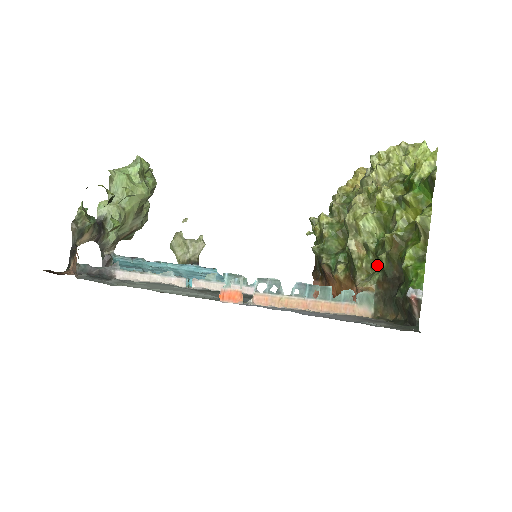
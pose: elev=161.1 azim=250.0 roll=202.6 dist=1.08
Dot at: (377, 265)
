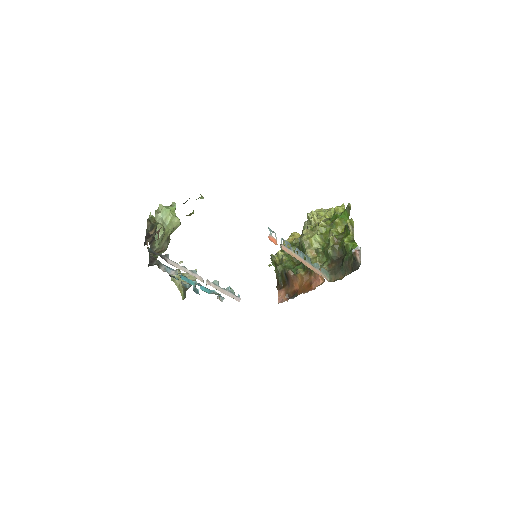
Dot at: (325, 259)
